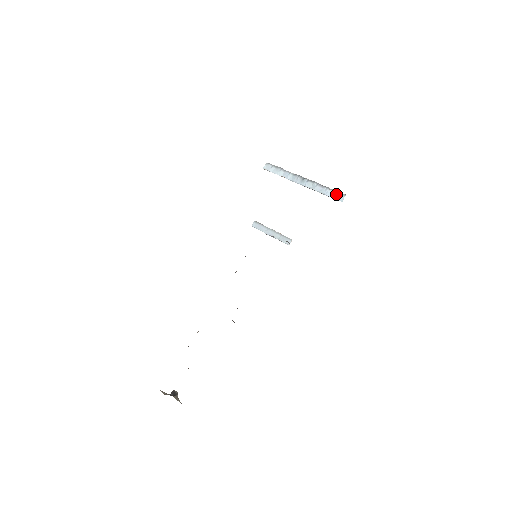
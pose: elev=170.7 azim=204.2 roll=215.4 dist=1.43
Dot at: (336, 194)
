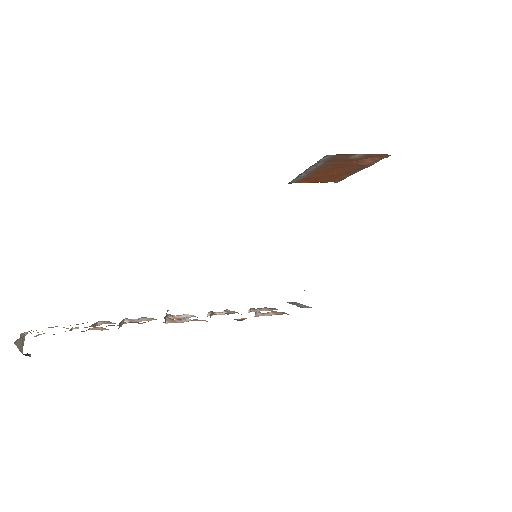
Dot at: occluded
